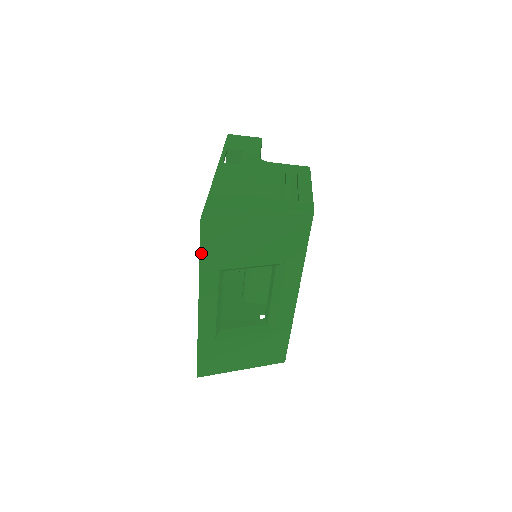
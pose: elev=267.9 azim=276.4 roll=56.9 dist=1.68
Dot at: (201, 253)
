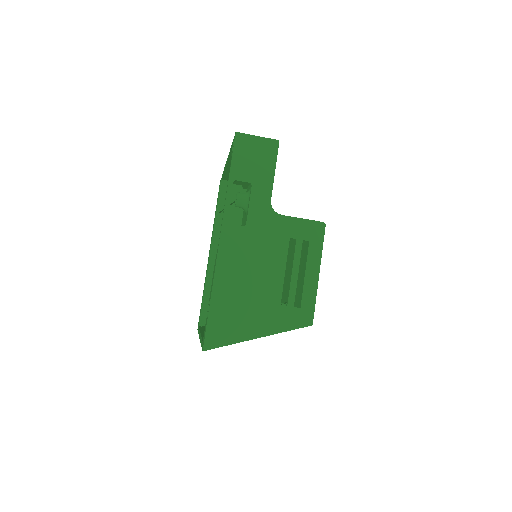
Dot at: occluded
